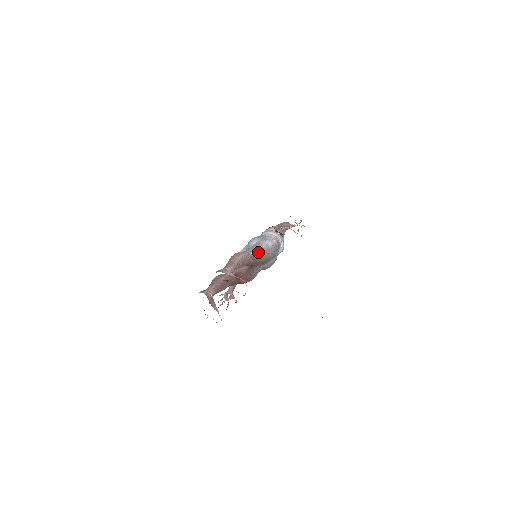
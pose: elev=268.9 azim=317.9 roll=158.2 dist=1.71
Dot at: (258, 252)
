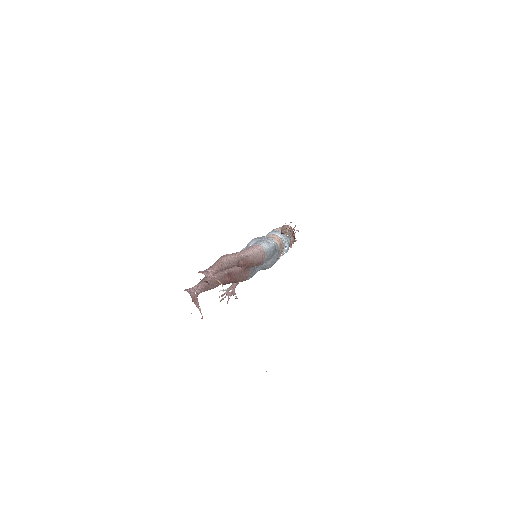
Dot at: (250, 254)
